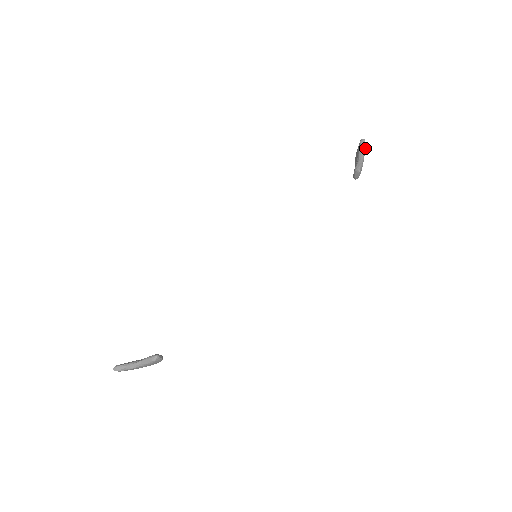
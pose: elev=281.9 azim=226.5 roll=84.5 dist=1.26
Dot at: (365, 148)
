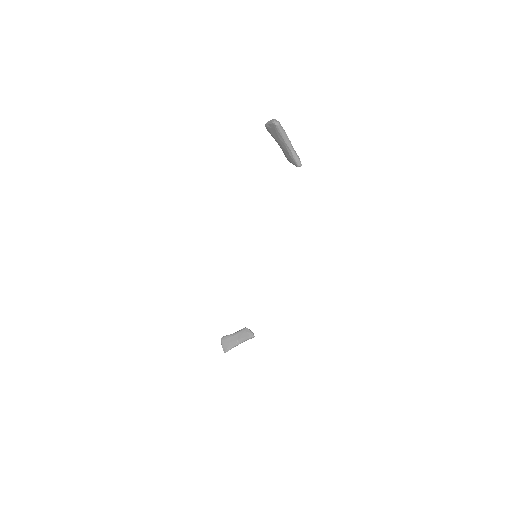
Dot at: (283, 129)
